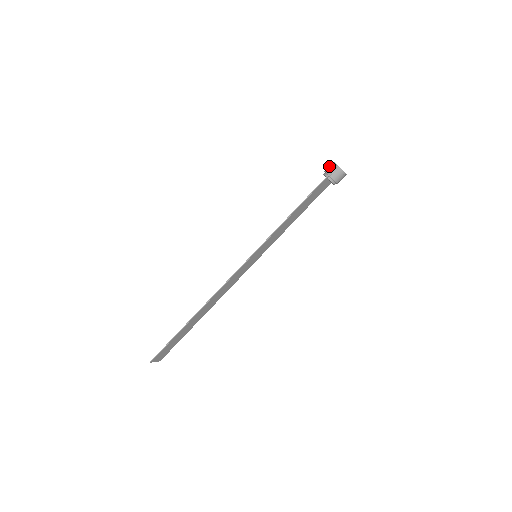
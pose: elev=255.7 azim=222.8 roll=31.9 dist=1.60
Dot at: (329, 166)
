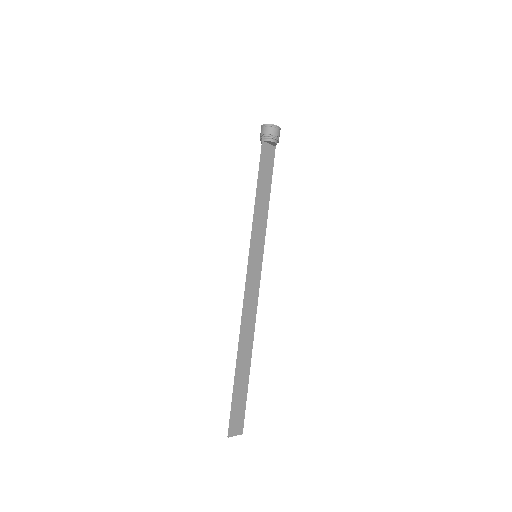
Dot at: (260, 133)
